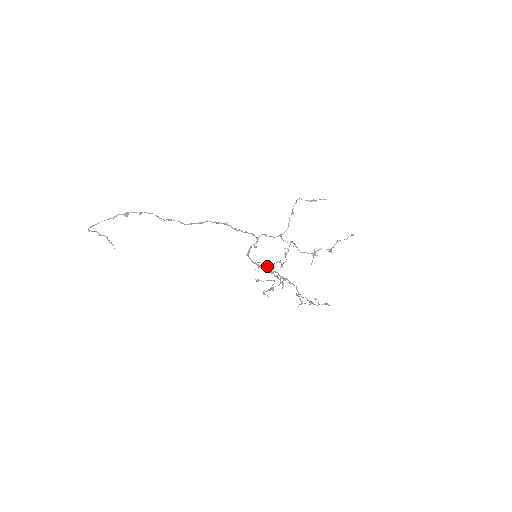
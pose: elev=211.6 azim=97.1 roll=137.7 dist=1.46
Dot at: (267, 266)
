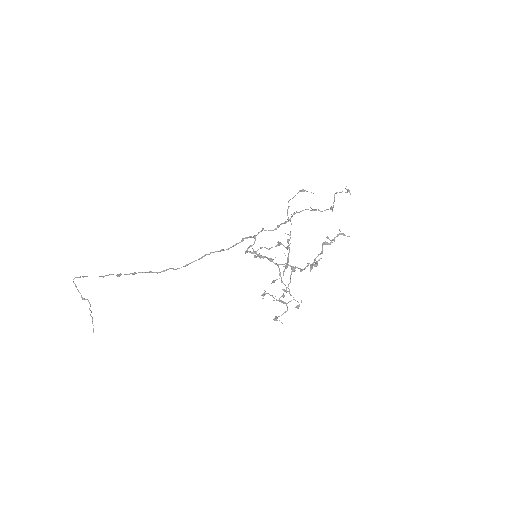
Dot at: (273, 282)
